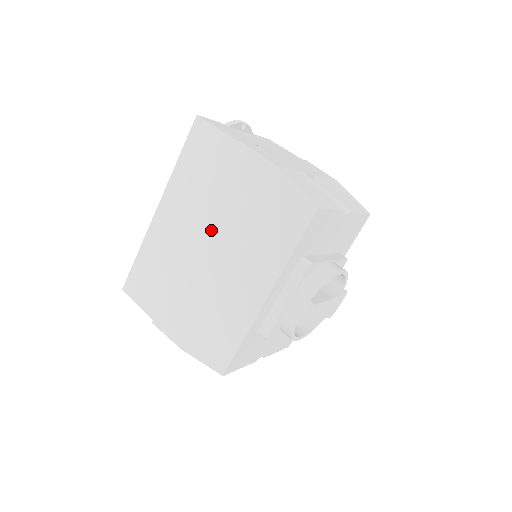
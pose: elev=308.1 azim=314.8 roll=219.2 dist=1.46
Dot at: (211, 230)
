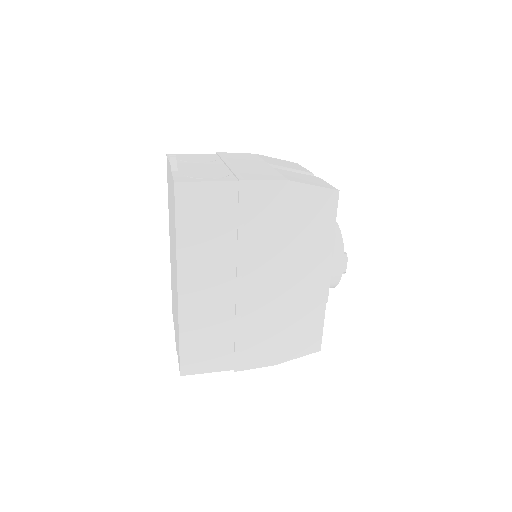
Dot at: (253, 266)
